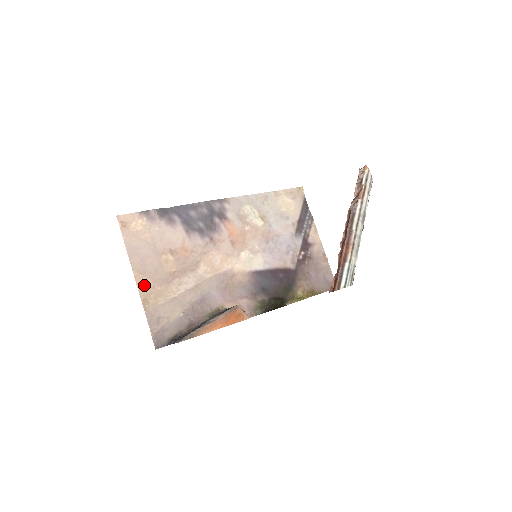
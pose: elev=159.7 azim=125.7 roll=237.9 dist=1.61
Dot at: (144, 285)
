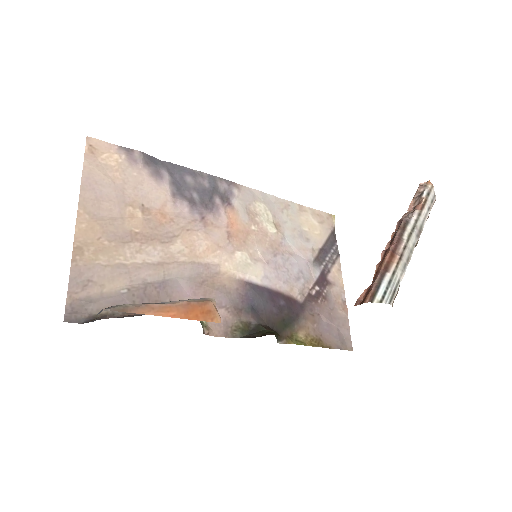
Dot at: (86, 230)
